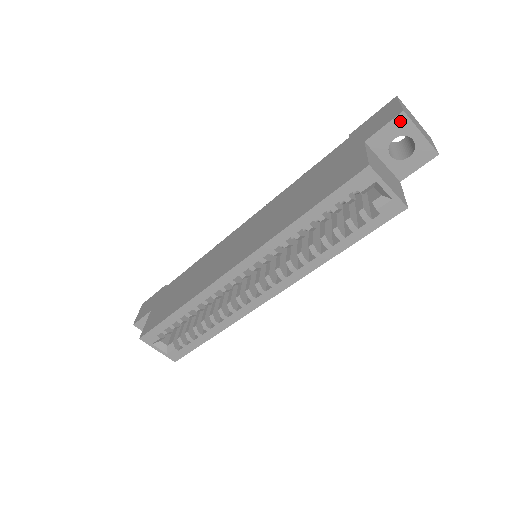
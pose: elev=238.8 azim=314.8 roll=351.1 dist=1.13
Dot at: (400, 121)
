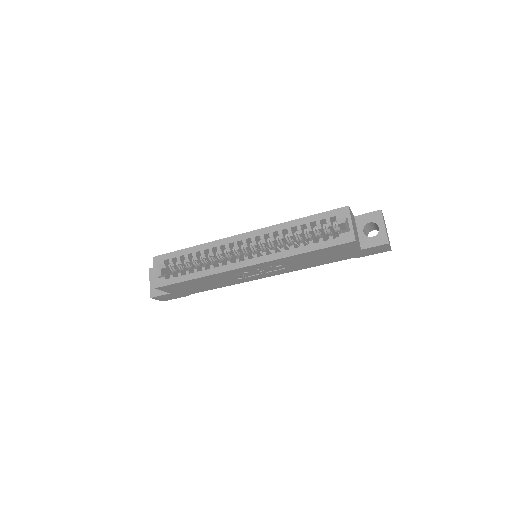
Dot at: (377, 214)
